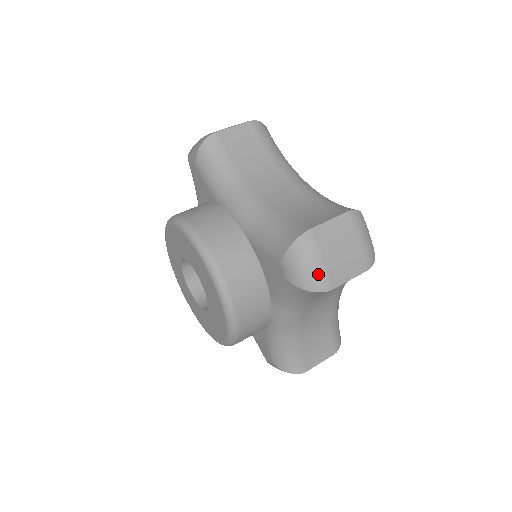
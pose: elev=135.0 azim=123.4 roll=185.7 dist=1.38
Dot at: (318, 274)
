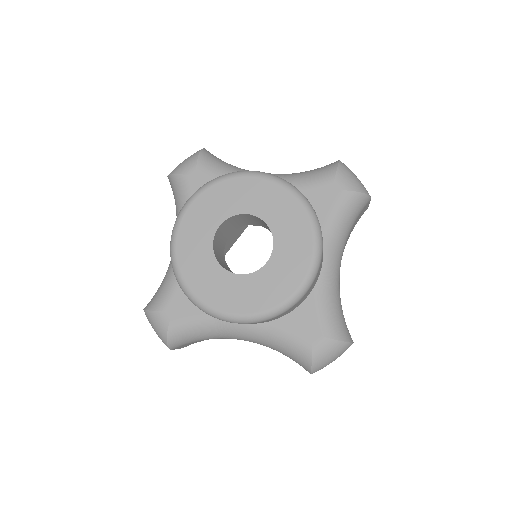
Dot at: occluded
